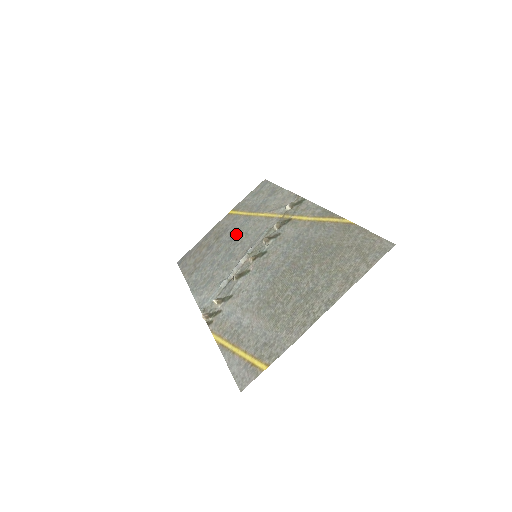
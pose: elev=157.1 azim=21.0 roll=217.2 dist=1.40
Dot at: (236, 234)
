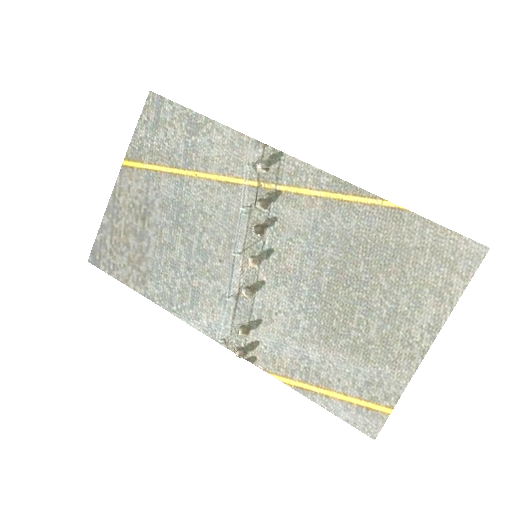
Dot at: (180, 213)
